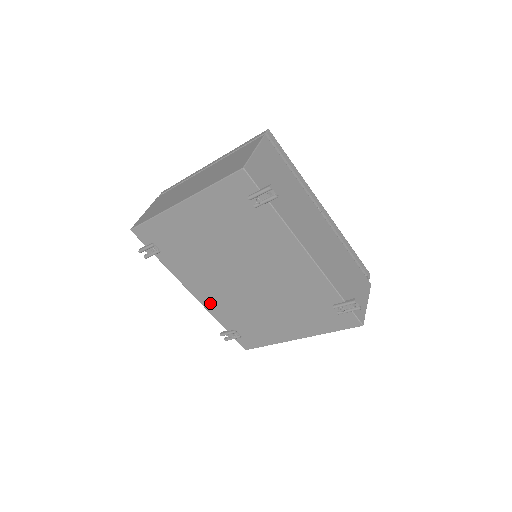
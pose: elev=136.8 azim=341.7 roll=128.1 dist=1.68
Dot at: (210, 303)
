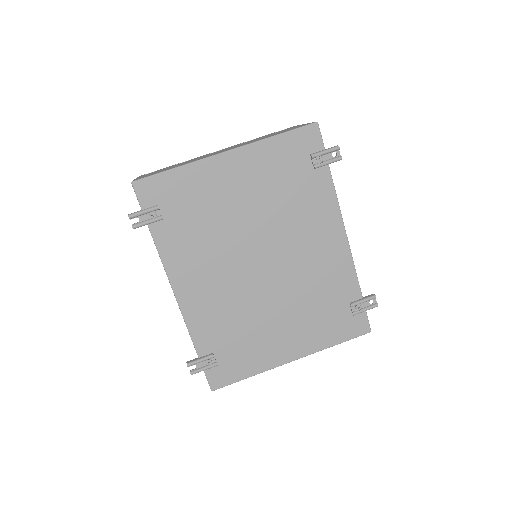
Dot at: (195, 308)
